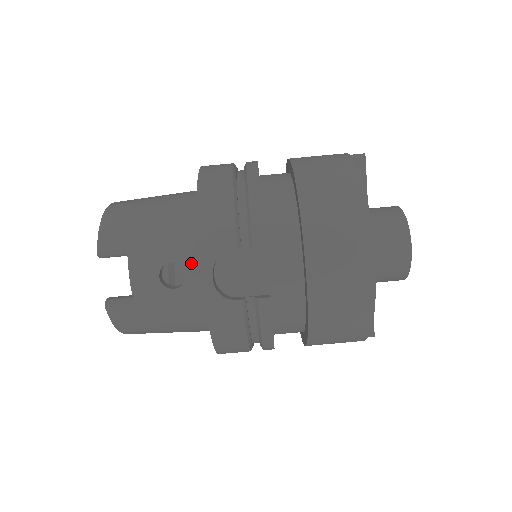
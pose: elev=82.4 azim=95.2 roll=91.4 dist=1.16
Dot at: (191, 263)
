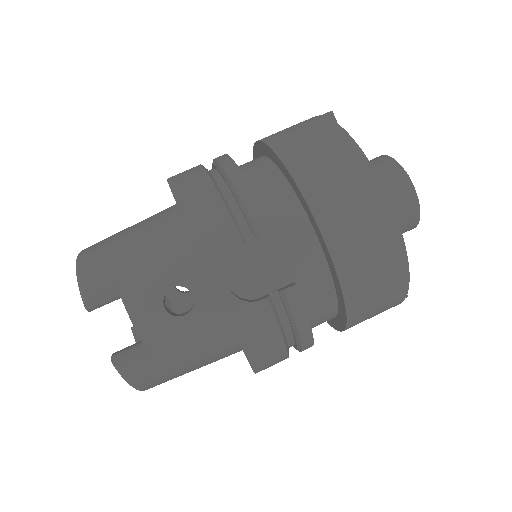
Dot at: (195, 279)
